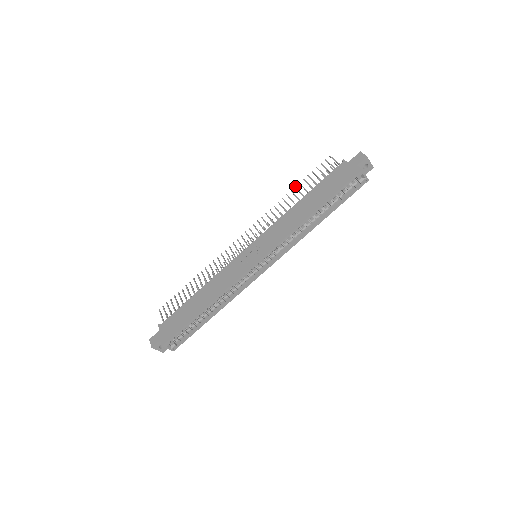
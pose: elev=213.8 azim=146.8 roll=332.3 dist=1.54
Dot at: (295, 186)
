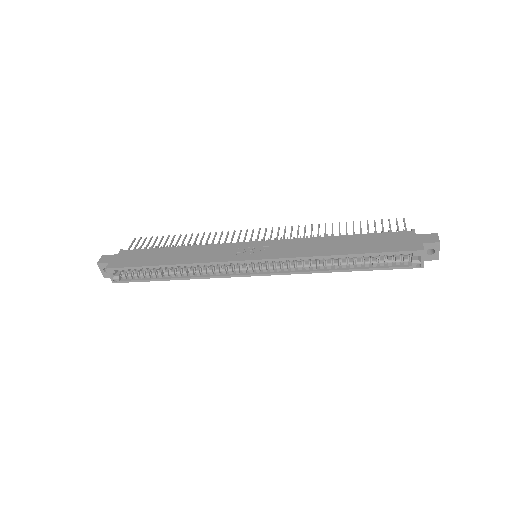
Dot at: occluded
